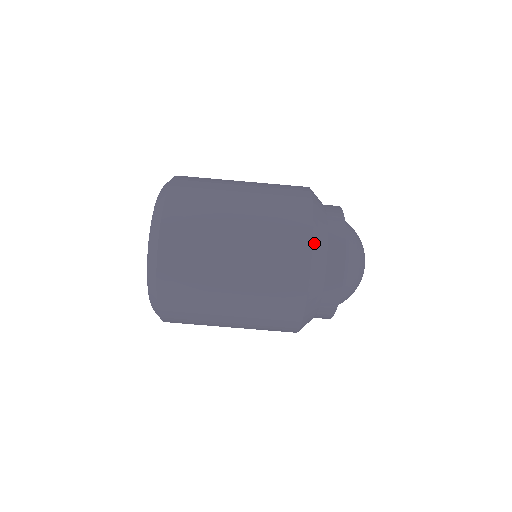
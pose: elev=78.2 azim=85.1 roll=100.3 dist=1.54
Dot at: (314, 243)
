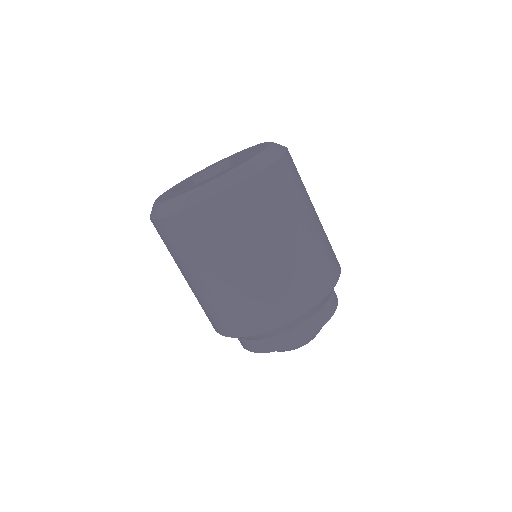
Dot at: (298, 318)
